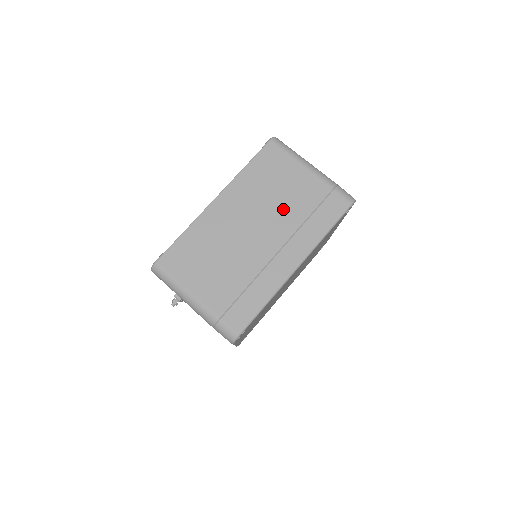
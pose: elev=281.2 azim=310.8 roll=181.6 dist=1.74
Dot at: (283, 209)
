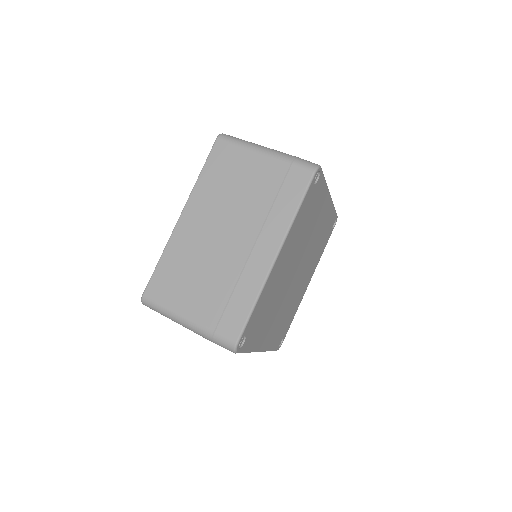
Dot at: (247, 202)
